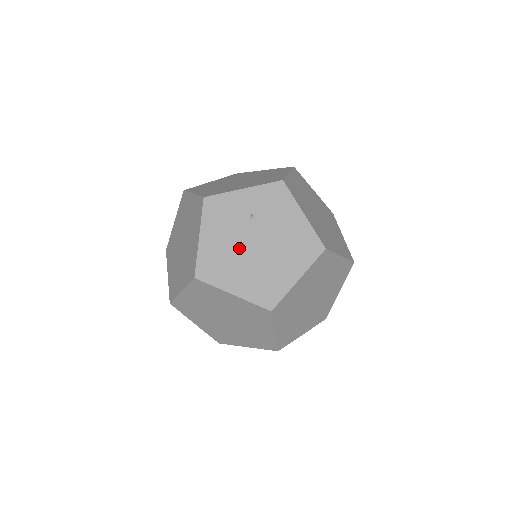
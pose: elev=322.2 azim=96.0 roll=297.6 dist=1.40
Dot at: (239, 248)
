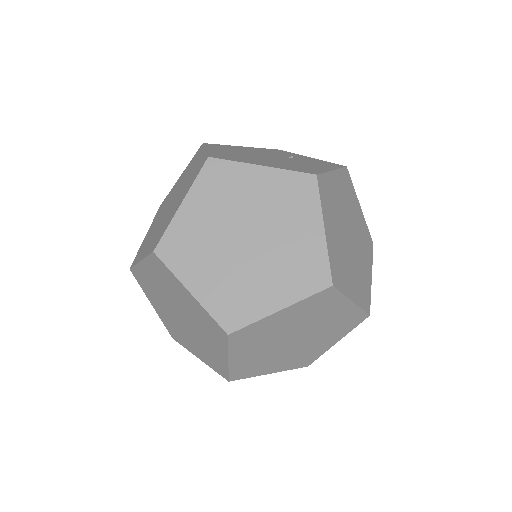
Dot at: (255, 153)
